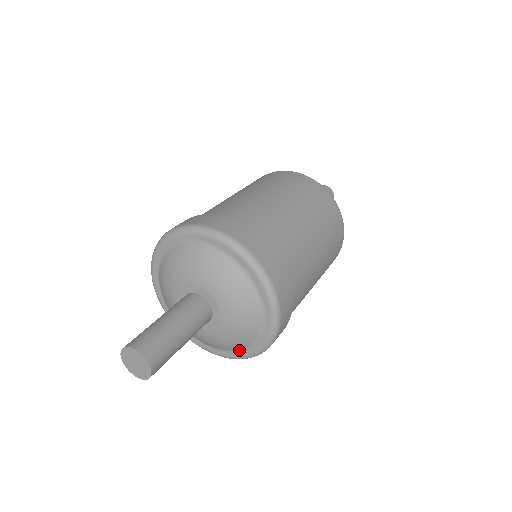
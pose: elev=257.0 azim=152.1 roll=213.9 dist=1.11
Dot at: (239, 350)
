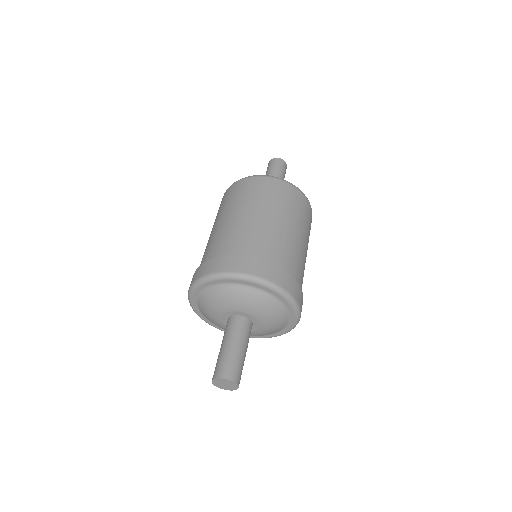
Dot at: (274, 333)
